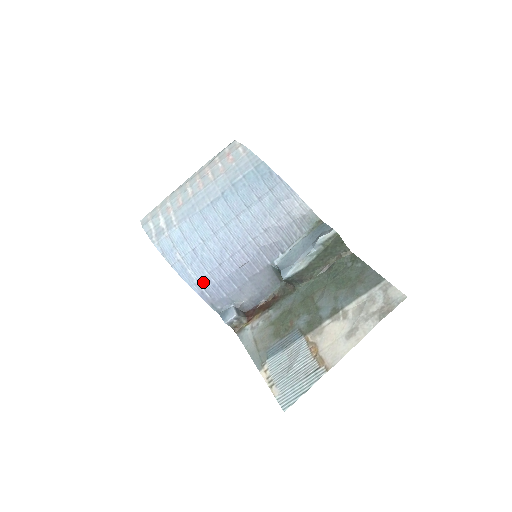
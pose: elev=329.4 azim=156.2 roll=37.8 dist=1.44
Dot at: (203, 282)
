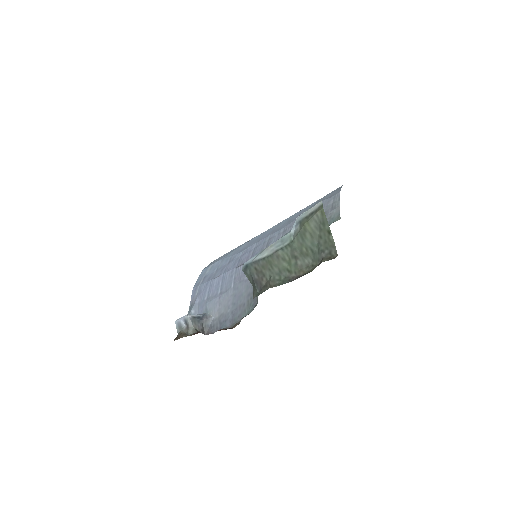
Dot at: (206, 278)
